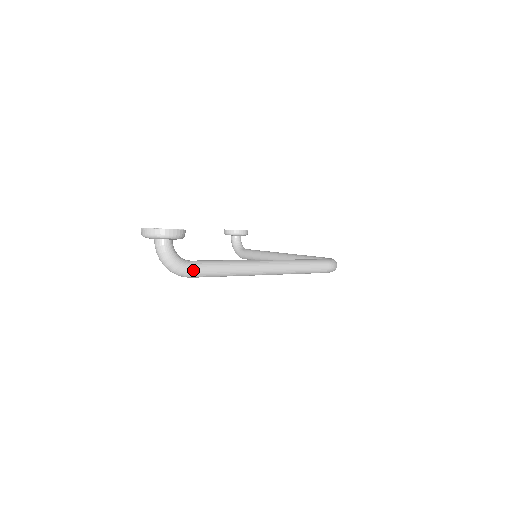
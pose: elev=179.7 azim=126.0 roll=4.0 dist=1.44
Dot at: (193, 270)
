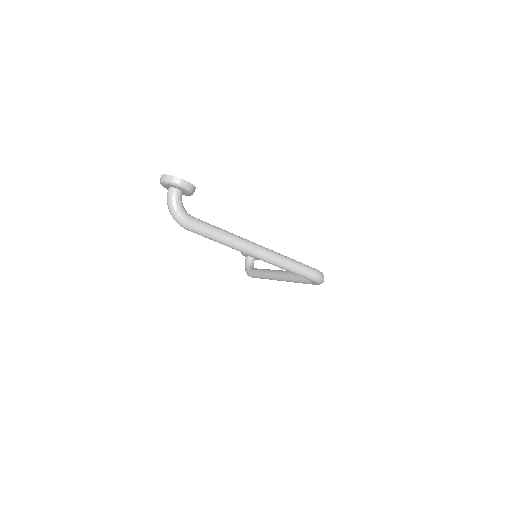
Dot at: (192, 223)
